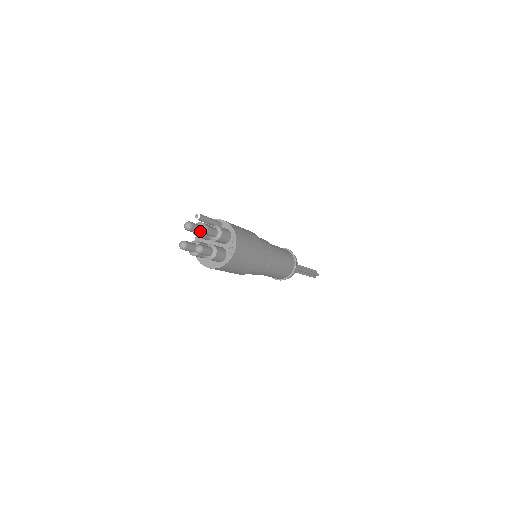
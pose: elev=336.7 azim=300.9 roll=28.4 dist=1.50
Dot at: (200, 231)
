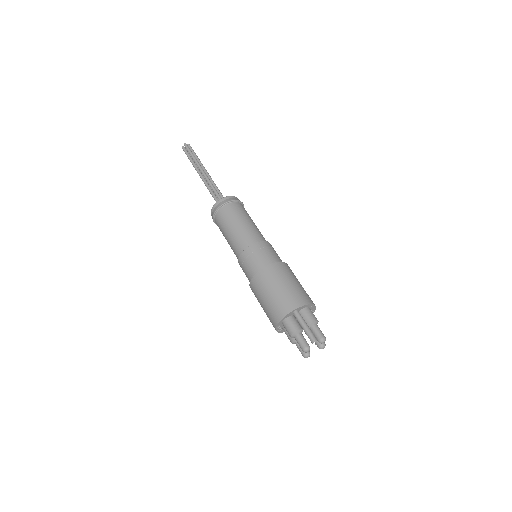
Dot at: occluded
